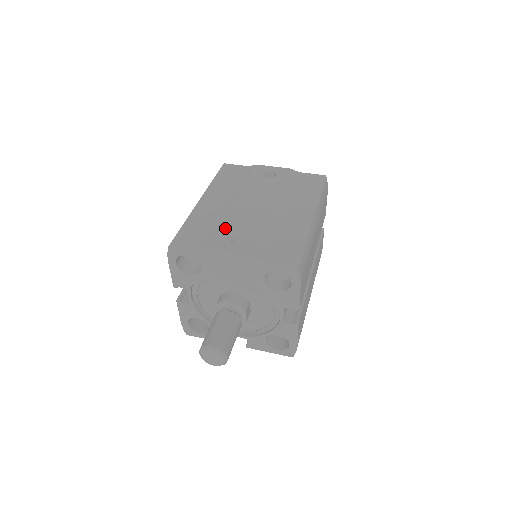
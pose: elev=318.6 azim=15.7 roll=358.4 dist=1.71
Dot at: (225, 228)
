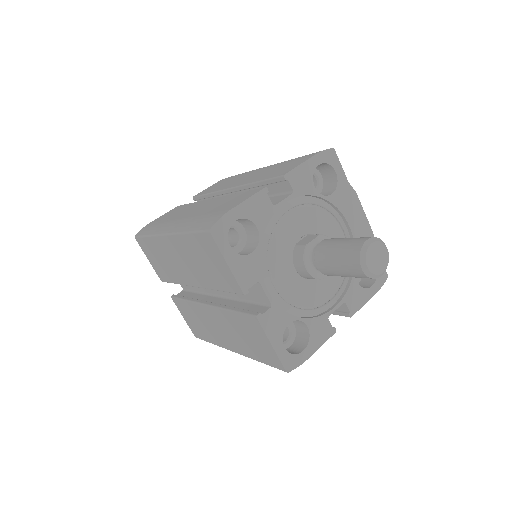
Dot at: occluded
